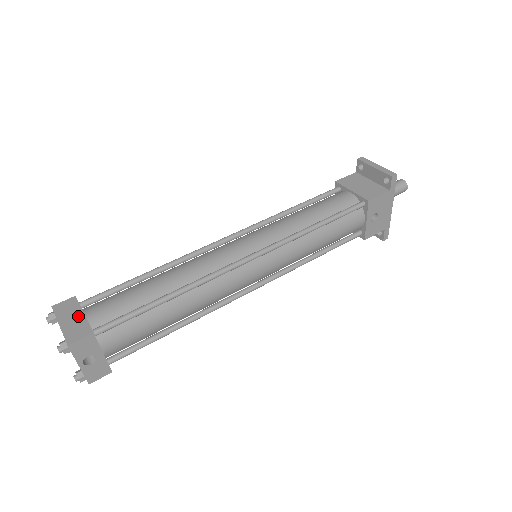
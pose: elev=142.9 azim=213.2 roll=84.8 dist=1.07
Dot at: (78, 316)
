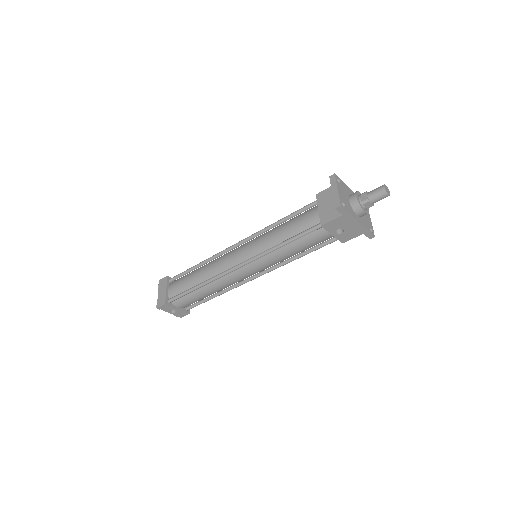
Dot at: (164, 290)
